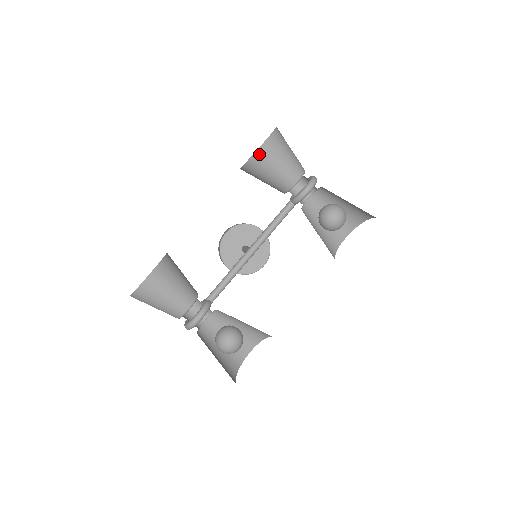
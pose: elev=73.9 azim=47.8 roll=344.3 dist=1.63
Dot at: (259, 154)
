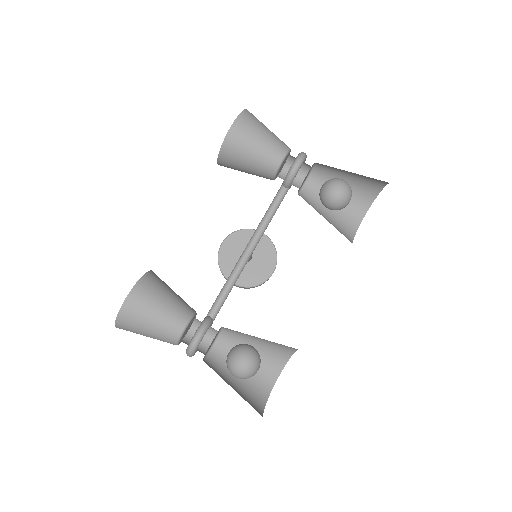
Dot at: (231, 137)
